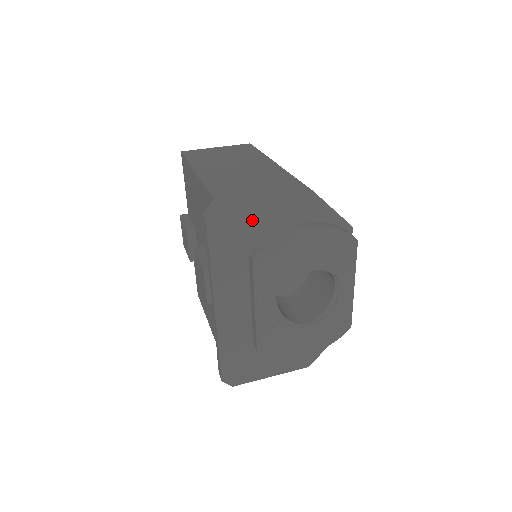
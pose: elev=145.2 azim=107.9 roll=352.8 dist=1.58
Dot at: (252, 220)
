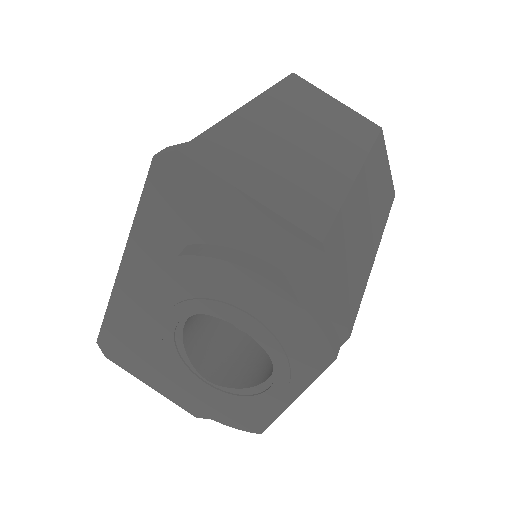
Dot at: (214, 209)
